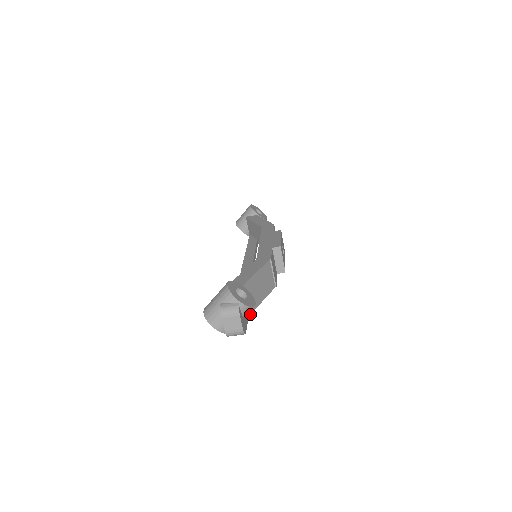
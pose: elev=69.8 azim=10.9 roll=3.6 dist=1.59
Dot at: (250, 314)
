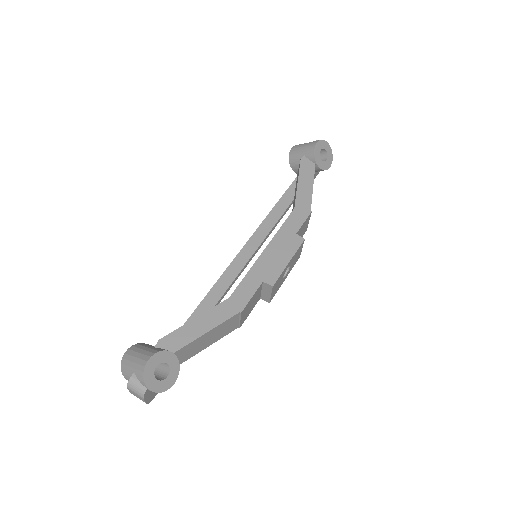
Dot at: (181, 363)
